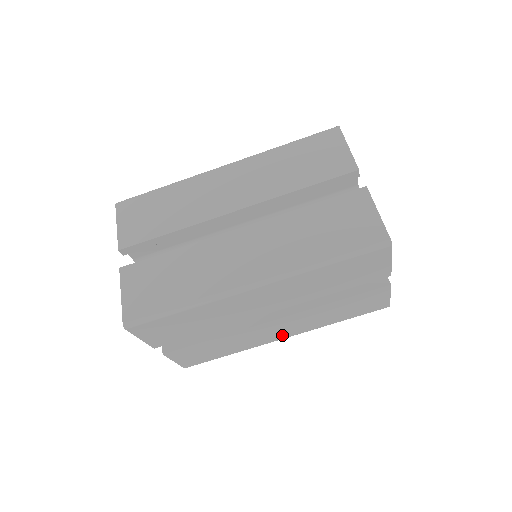
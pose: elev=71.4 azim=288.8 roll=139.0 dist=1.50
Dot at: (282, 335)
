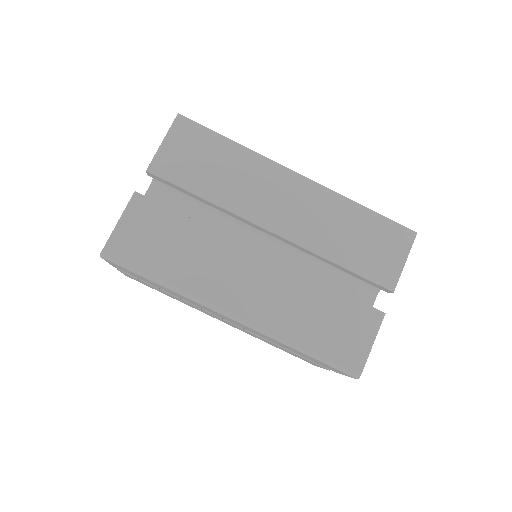
Dot at: (238, 303)
